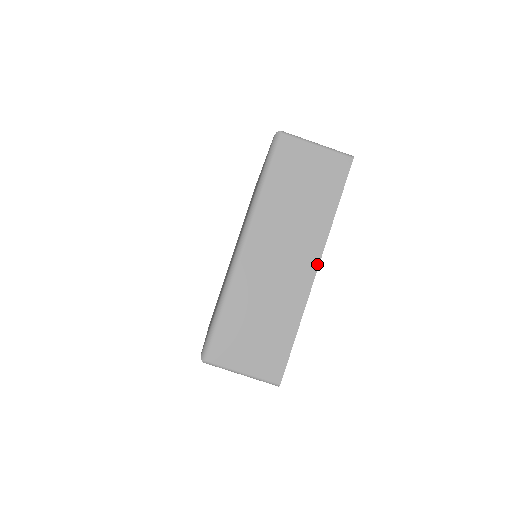
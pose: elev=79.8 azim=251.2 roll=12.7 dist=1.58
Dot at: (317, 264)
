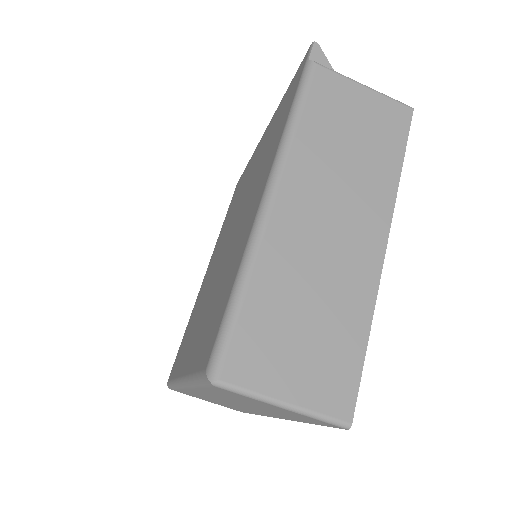
Dot at: occluded
